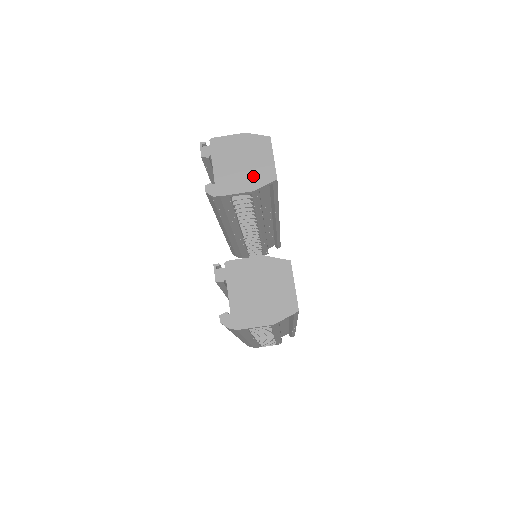
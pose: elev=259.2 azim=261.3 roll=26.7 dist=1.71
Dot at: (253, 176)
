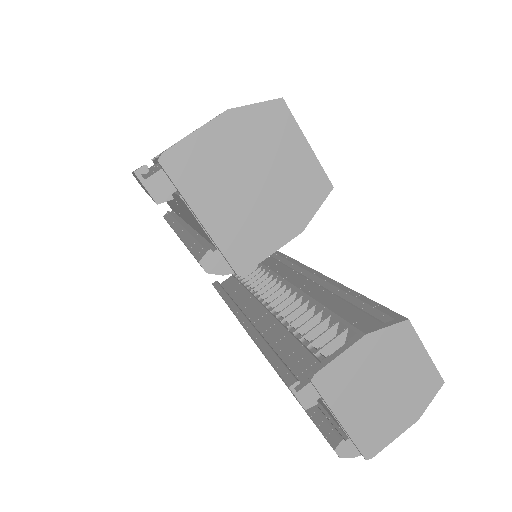
Dot at: (288, 203)
